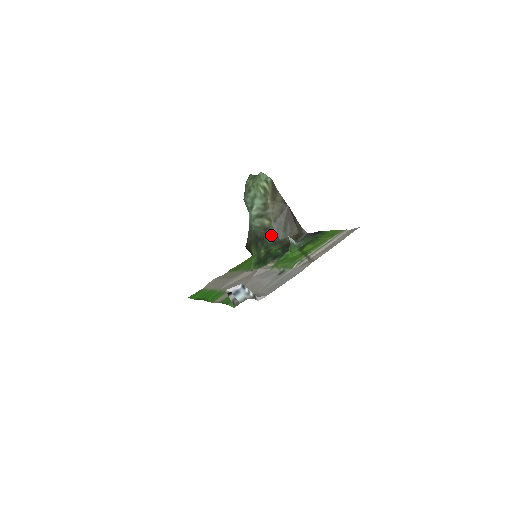
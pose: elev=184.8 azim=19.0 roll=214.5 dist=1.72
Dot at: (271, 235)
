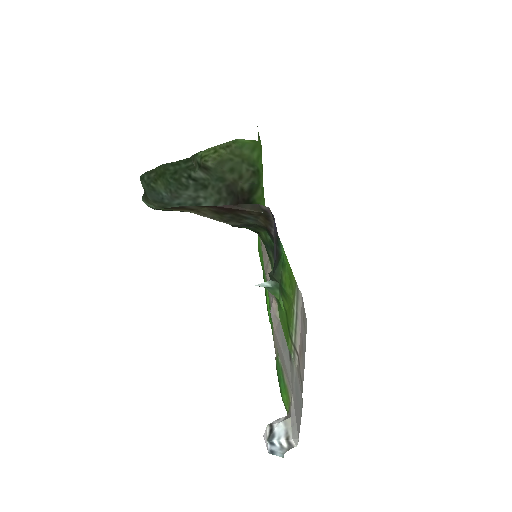
Dot at: (241, 226)
